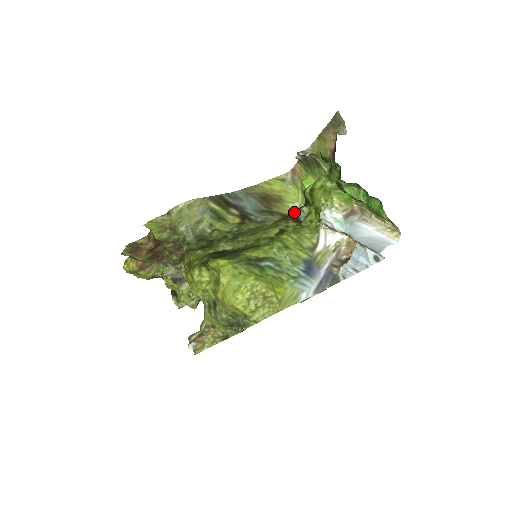
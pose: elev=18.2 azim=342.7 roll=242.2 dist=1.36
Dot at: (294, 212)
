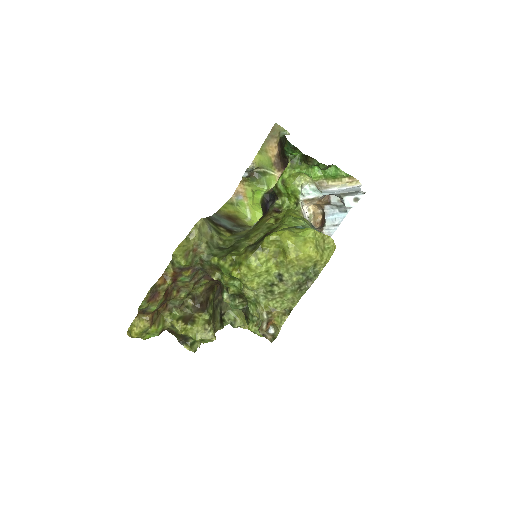
Dot at: (270, 208)
